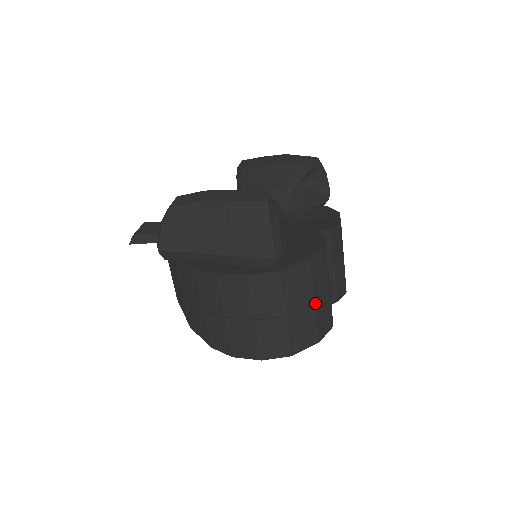
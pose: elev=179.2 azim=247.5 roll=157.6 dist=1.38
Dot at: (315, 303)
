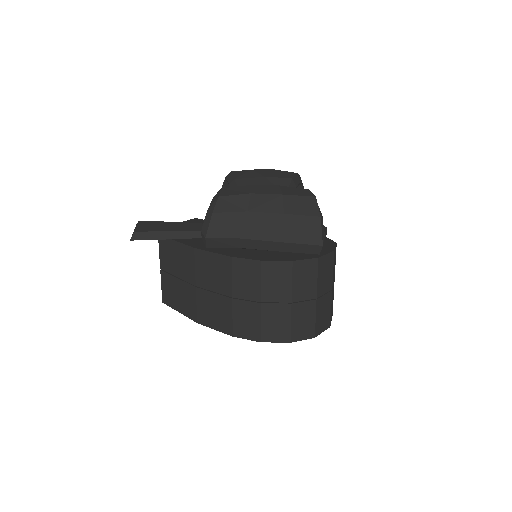
Dot at: (332, 291)
